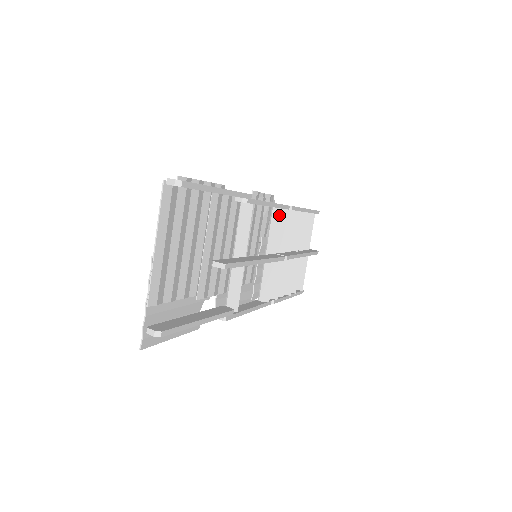
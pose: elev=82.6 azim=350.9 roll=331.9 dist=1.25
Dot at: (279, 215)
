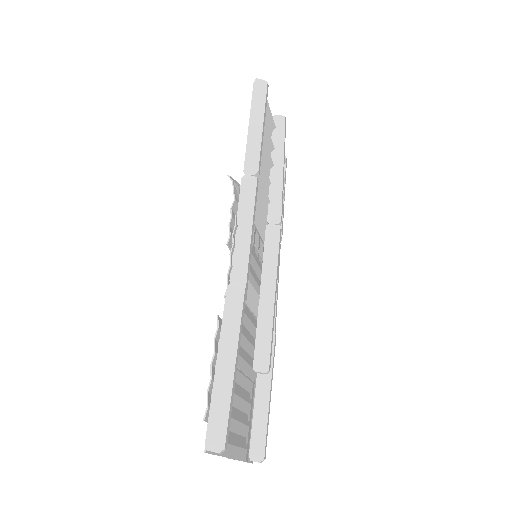
Dot at: occluded
